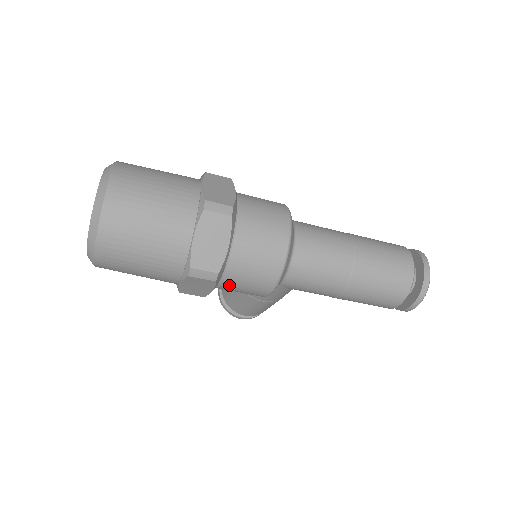
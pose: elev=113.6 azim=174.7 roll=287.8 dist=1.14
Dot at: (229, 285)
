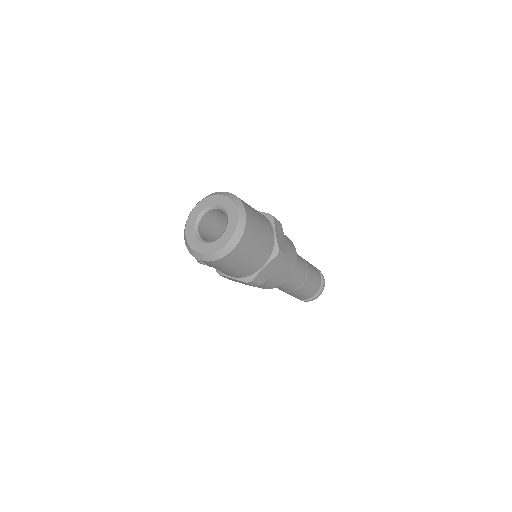
Dot at: occluded
